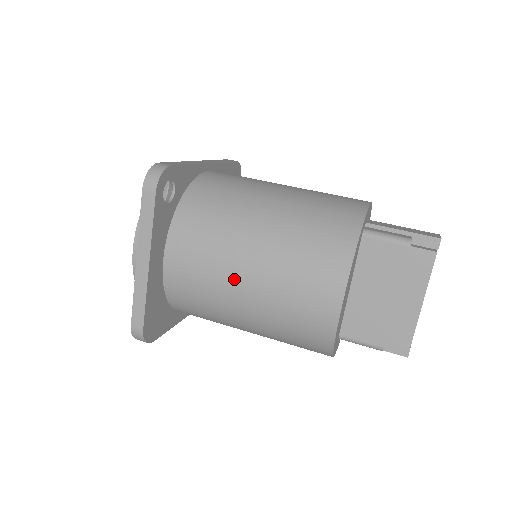
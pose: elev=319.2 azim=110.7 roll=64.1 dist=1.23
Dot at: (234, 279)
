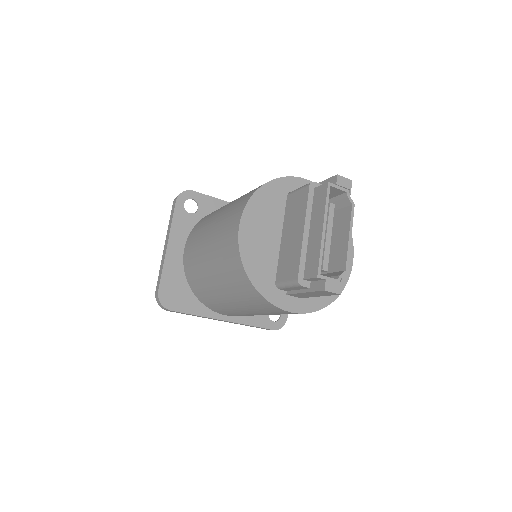
Dot at: (204, 242)
